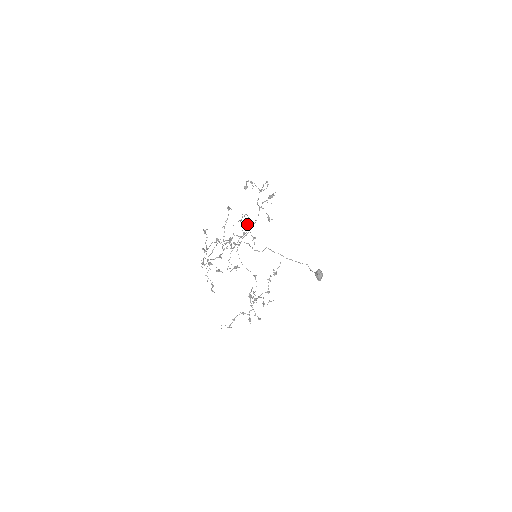
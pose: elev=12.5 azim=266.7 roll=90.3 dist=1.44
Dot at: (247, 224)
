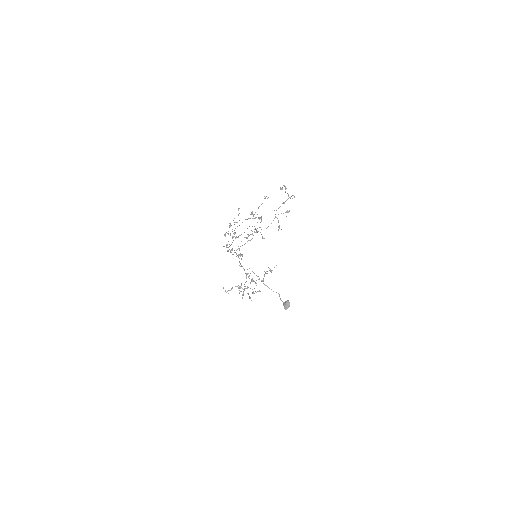
Dot at: (252, 234)
